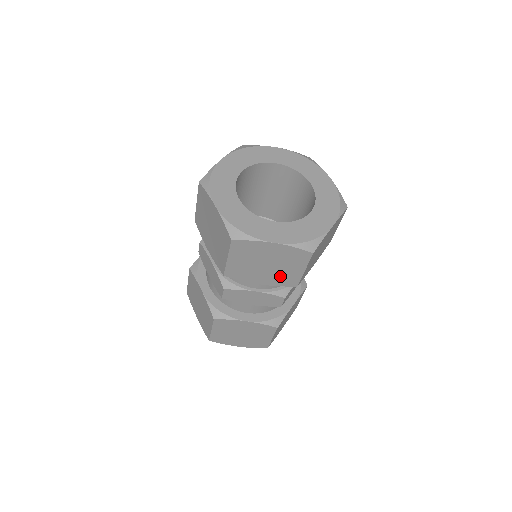
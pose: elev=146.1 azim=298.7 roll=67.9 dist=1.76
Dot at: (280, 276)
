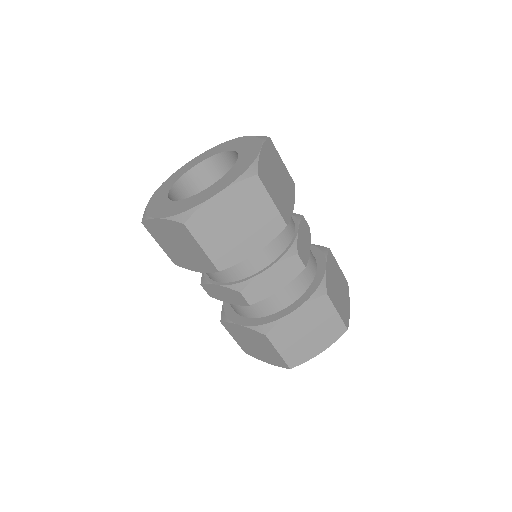
Dot at: (261, 227)
